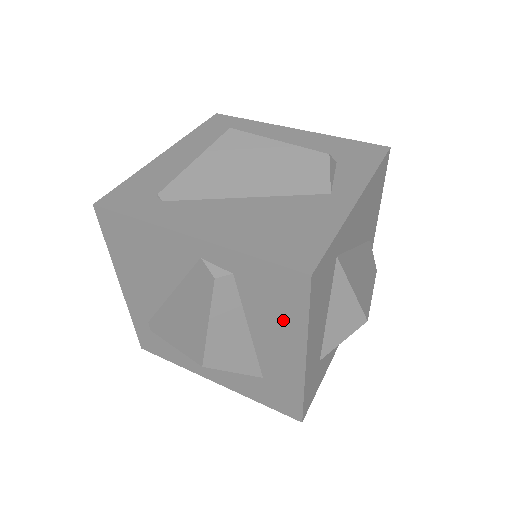
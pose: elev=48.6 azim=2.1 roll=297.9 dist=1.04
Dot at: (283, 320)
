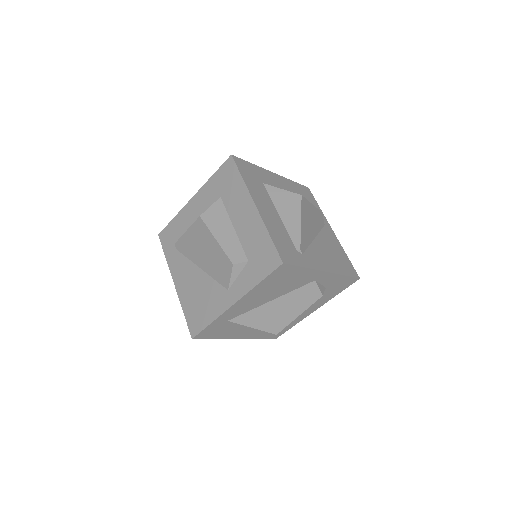
Dot at: occluded
